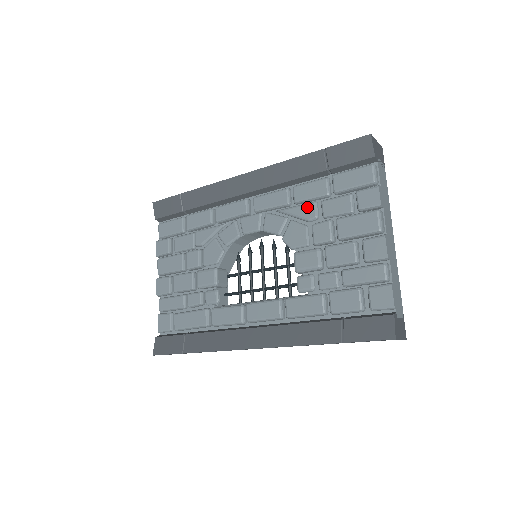
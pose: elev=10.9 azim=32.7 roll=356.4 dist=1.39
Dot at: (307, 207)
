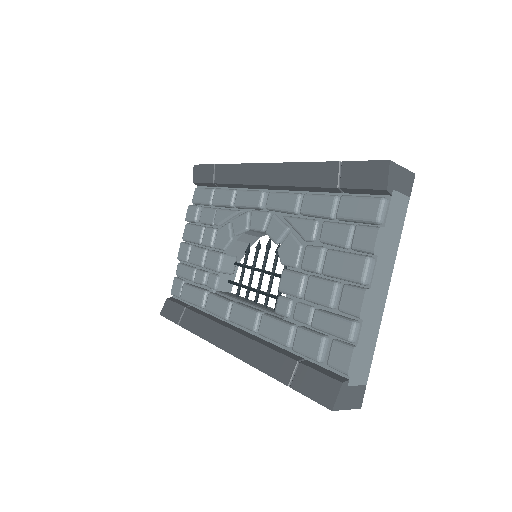
Dot at: (307, 224)
